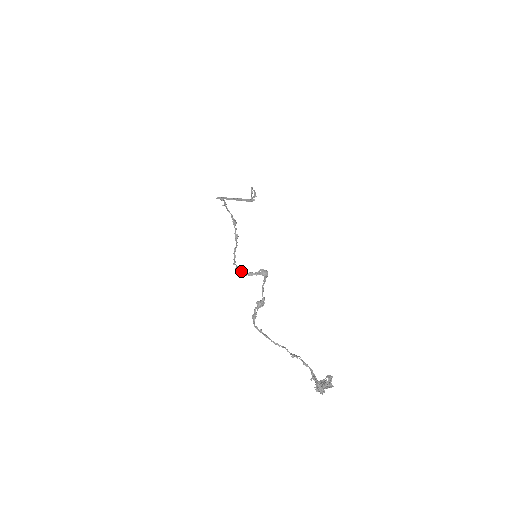
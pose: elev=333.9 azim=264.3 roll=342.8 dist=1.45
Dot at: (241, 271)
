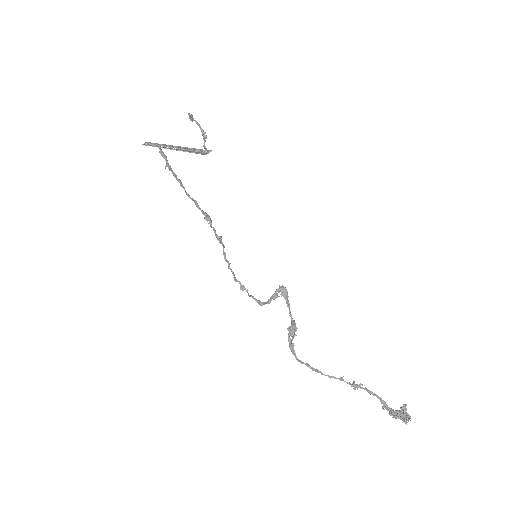
Dot at: (252, 297)
